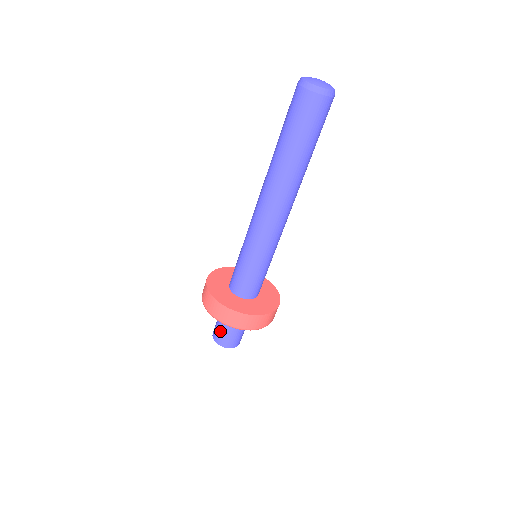
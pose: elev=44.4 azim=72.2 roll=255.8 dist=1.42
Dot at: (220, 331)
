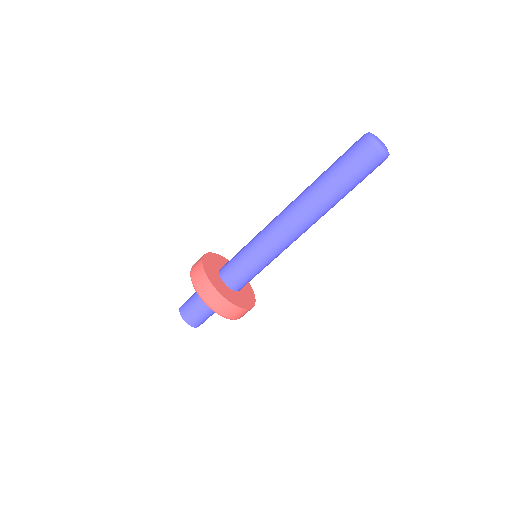
Dot at: (192, 309)
